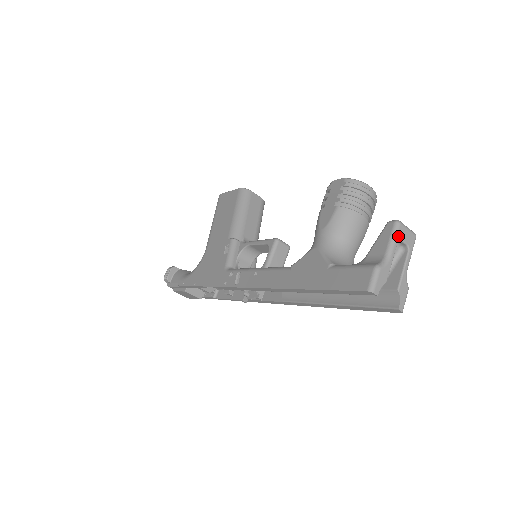
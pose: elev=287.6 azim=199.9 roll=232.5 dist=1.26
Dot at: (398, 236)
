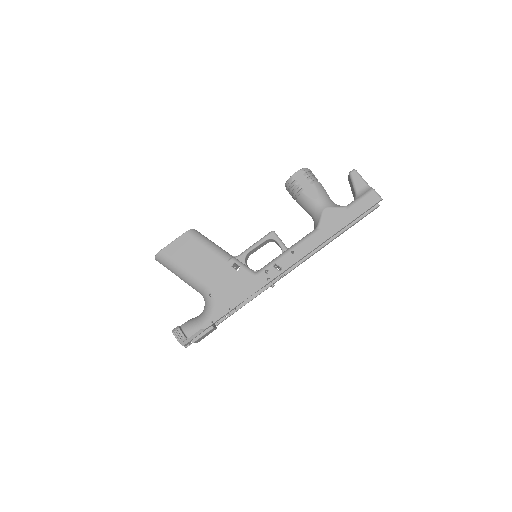
Dot at: (360, 175)
